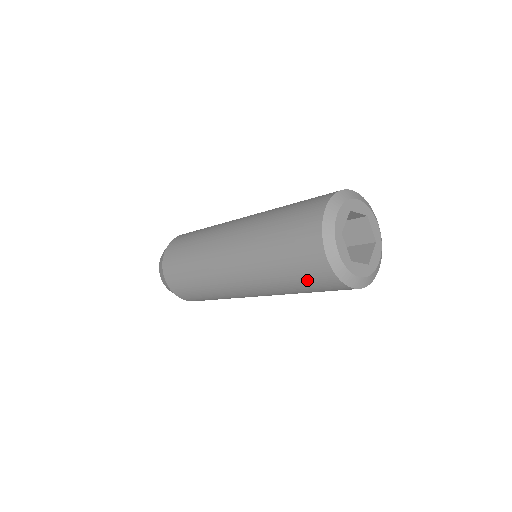
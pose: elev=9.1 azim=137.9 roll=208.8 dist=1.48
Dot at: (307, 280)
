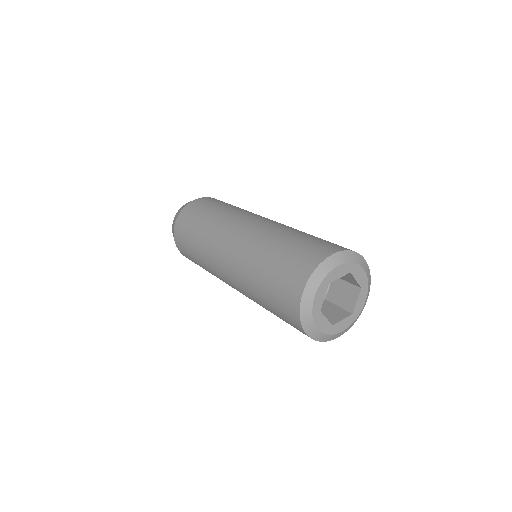
Dot at: (276, 300)
